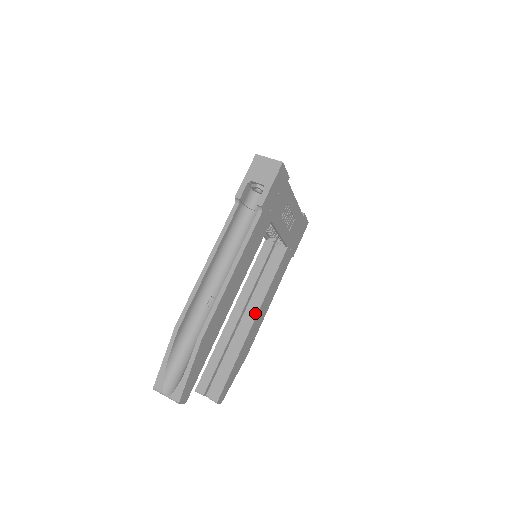
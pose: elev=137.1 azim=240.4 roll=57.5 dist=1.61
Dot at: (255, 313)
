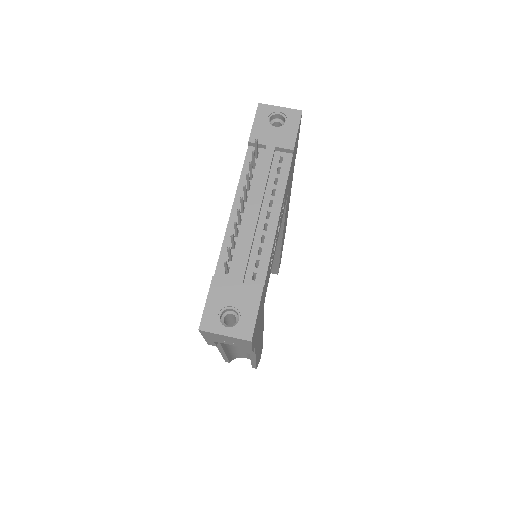
Dot at: (279, 238)
